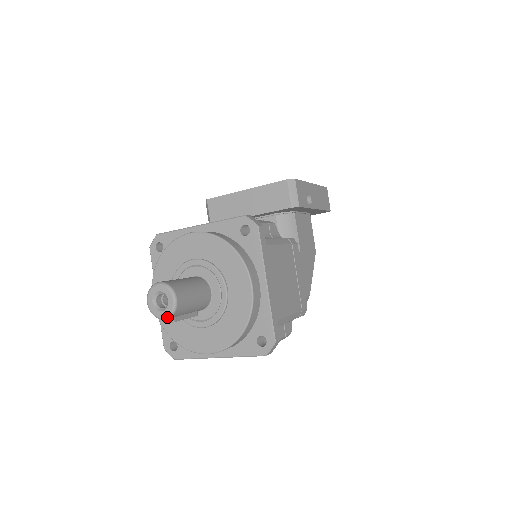
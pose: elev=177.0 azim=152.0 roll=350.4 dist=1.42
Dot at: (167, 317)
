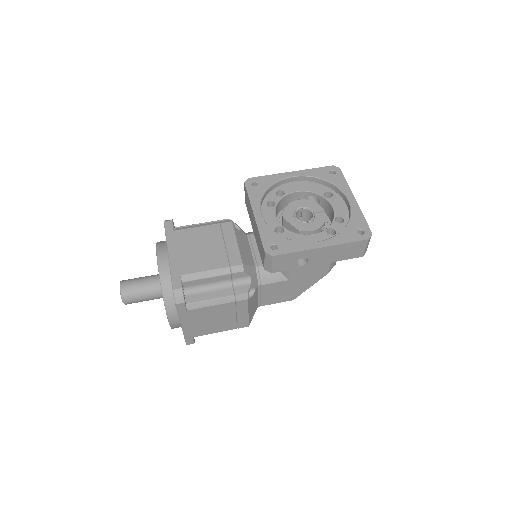
Dot at: occluded
